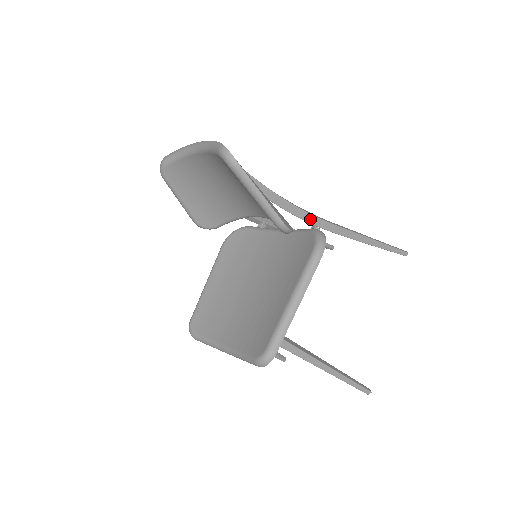
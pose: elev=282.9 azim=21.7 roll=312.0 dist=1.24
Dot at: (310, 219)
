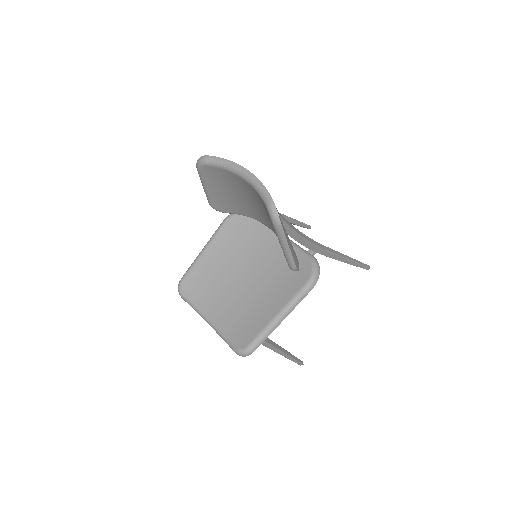
Dot at: (312, 247)
